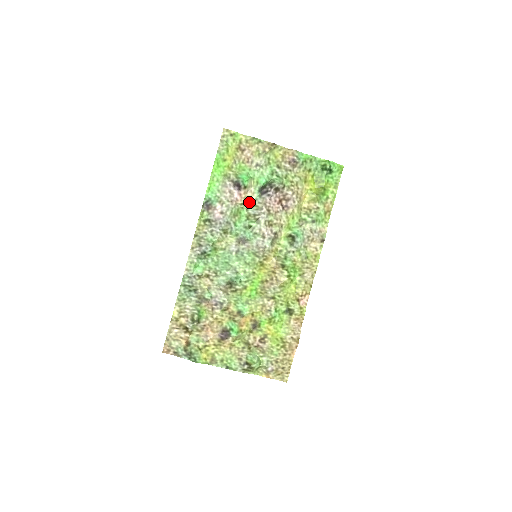
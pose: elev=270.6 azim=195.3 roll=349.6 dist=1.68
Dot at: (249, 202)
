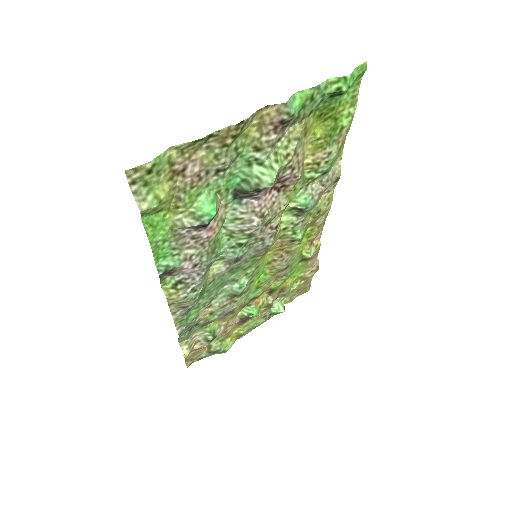
Dot at: (224, 219)
